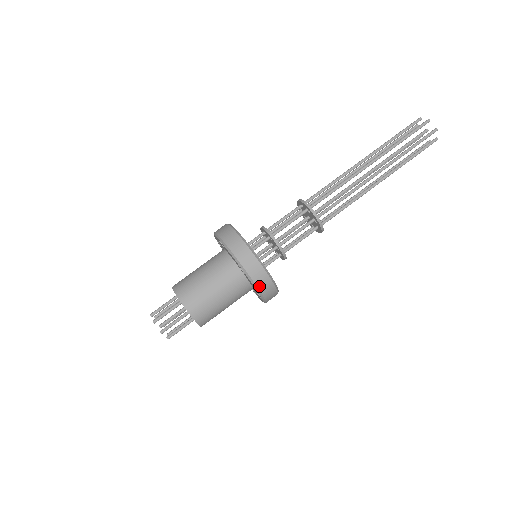
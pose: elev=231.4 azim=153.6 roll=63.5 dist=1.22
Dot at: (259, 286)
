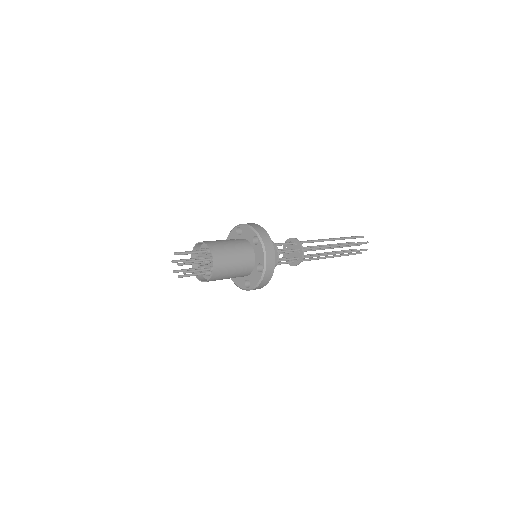
Dot at: (261, 284)
